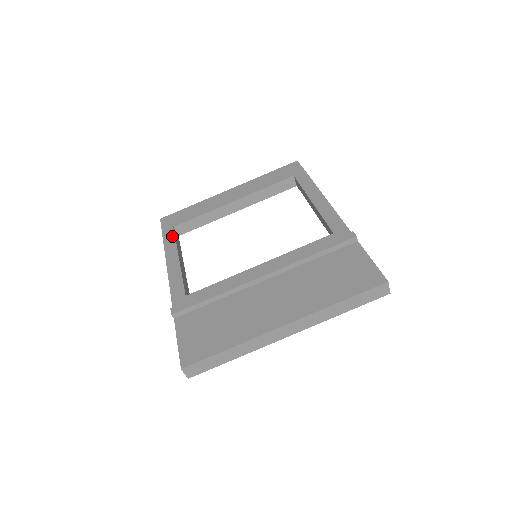
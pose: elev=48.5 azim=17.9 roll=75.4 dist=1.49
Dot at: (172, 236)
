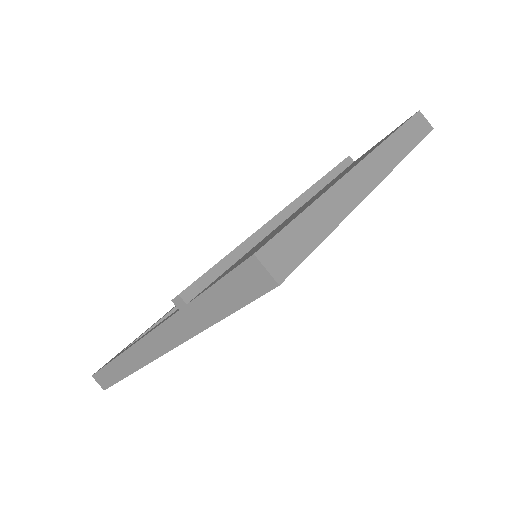
Dot at: occluded
